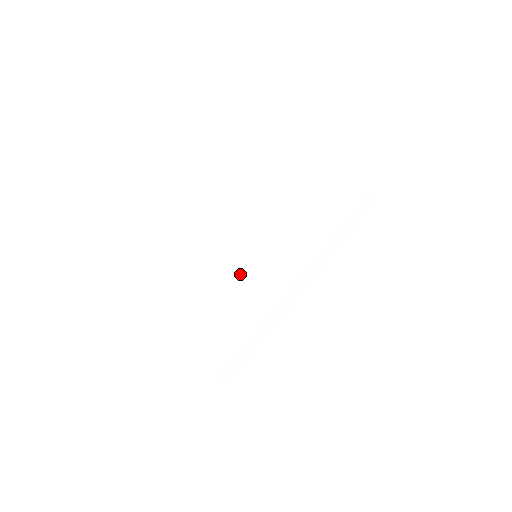
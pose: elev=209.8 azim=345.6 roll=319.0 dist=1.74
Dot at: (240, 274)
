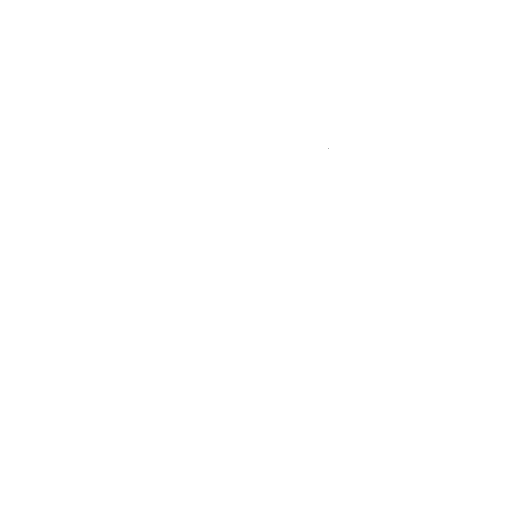
Dot at: (243, 281)
